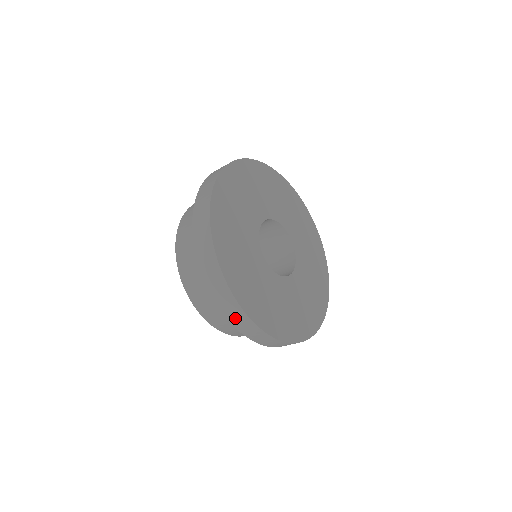
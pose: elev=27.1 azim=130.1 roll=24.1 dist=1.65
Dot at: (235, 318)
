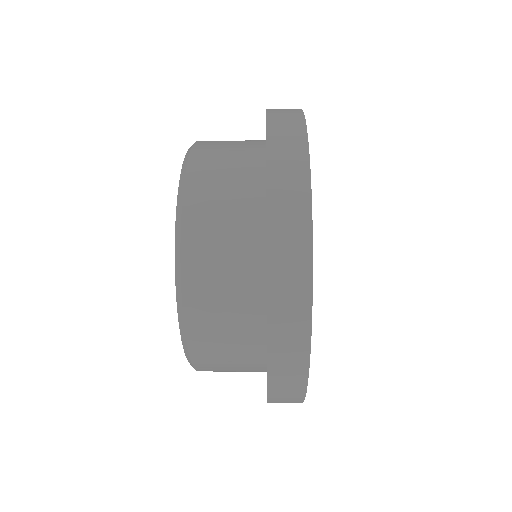
Dot at: (284, 335)
